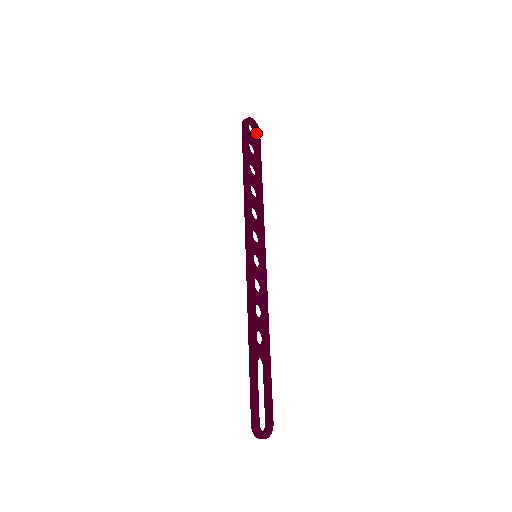
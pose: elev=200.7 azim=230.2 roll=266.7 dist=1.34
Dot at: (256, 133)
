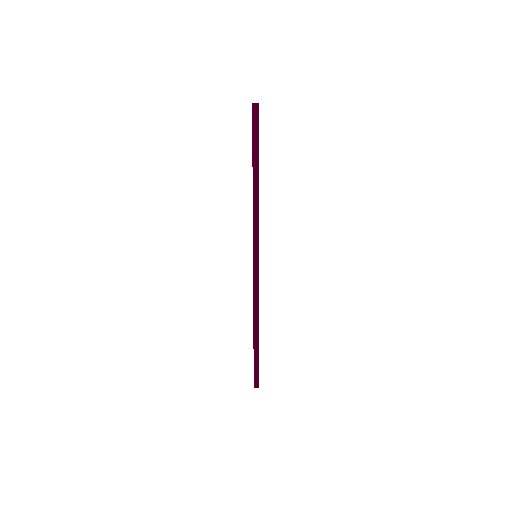
Dot at: occluded
